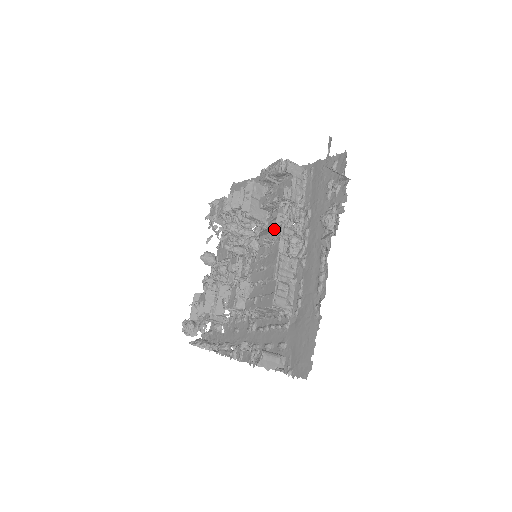
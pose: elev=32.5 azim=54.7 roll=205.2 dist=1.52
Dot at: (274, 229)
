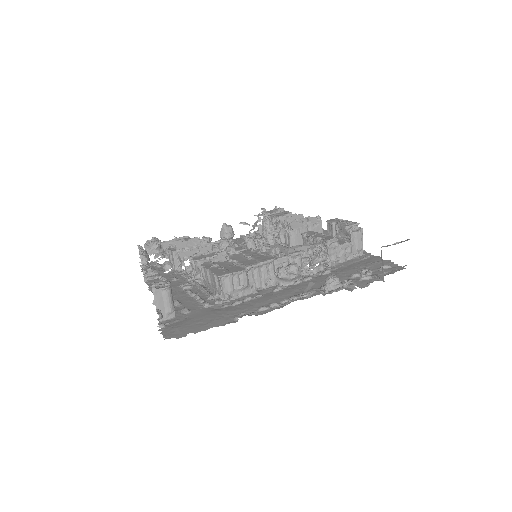
Dot at: occluded
